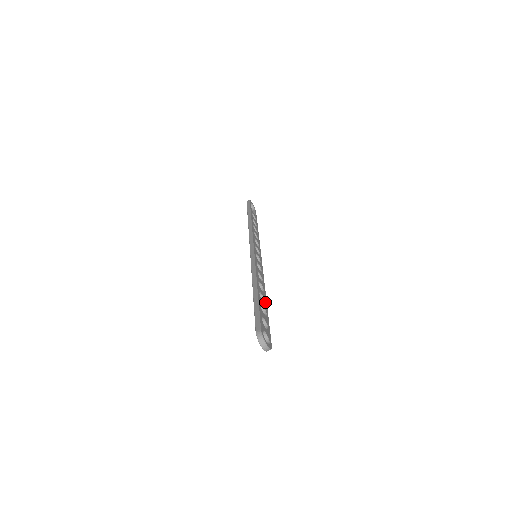
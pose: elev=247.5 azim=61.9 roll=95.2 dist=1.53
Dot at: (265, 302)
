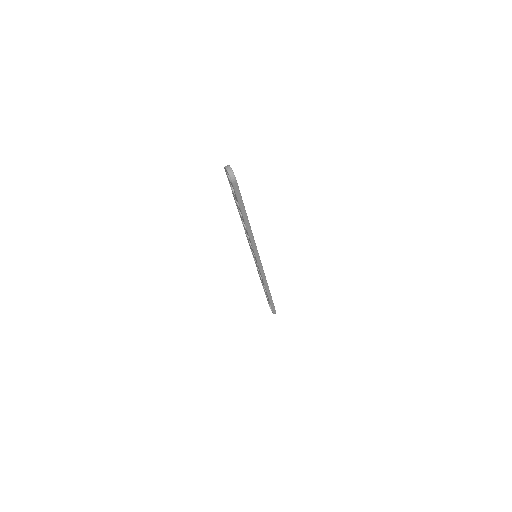
Dot at: (247, 217)
